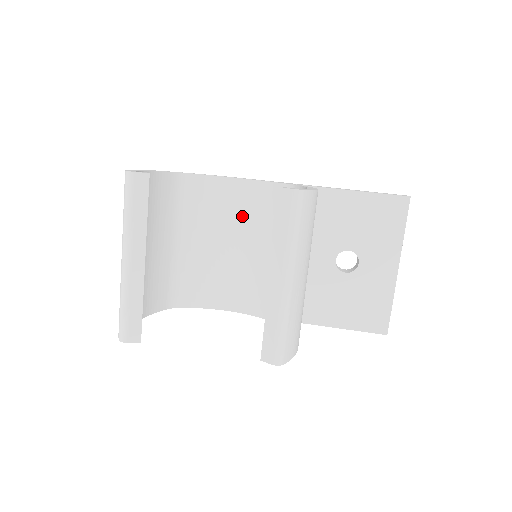
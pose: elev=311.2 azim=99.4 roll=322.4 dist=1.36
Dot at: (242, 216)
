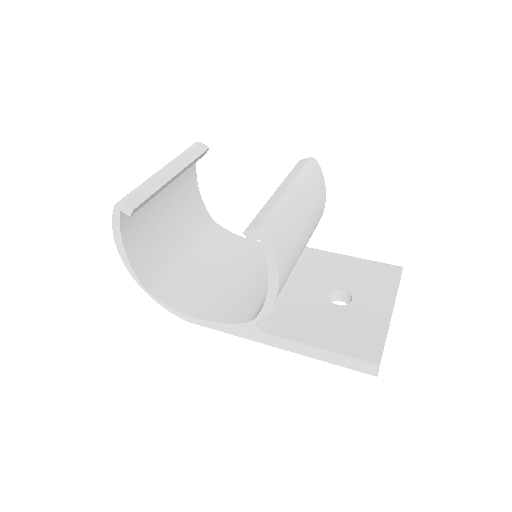
Dot at: (250, 260)
